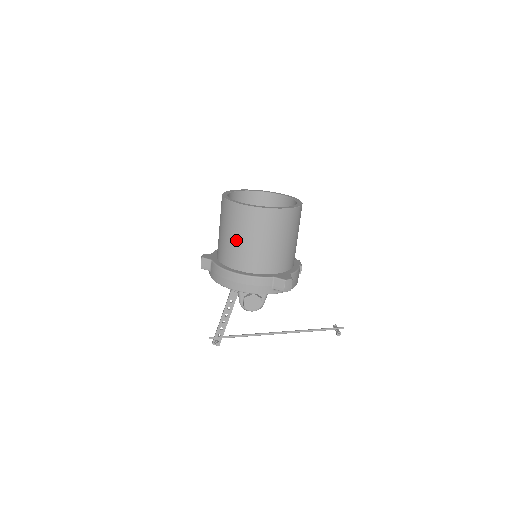
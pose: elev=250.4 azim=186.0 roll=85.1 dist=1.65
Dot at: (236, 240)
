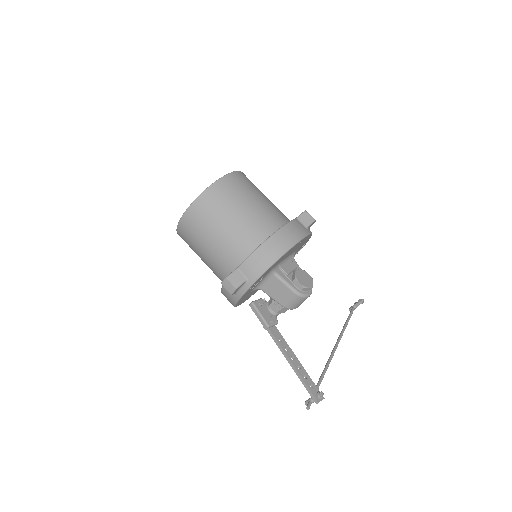
Dot at: (239, 216)
